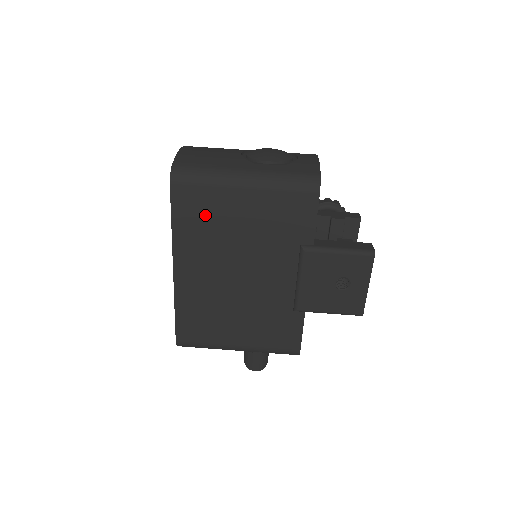
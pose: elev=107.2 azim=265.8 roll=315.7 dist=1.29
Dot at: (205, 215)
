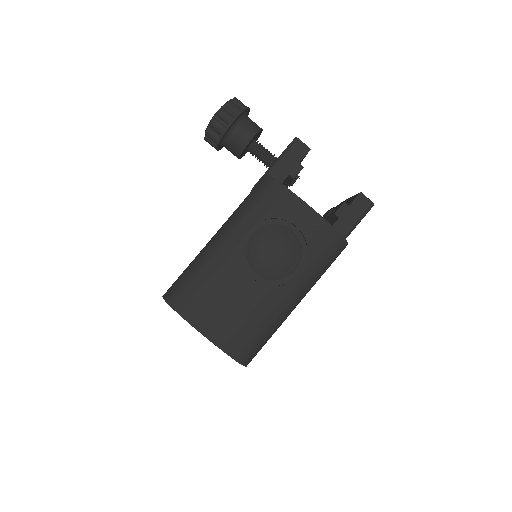
Dot at: occluded
